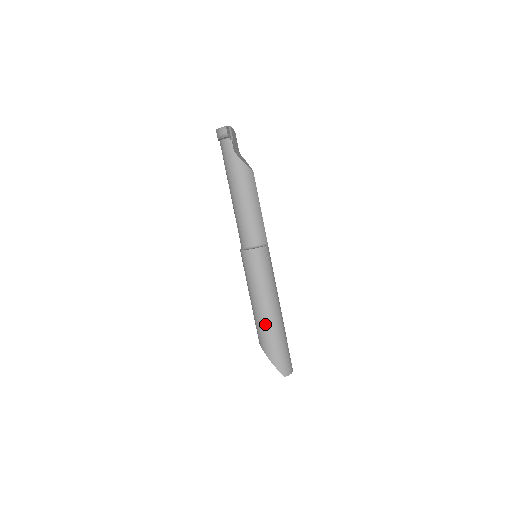
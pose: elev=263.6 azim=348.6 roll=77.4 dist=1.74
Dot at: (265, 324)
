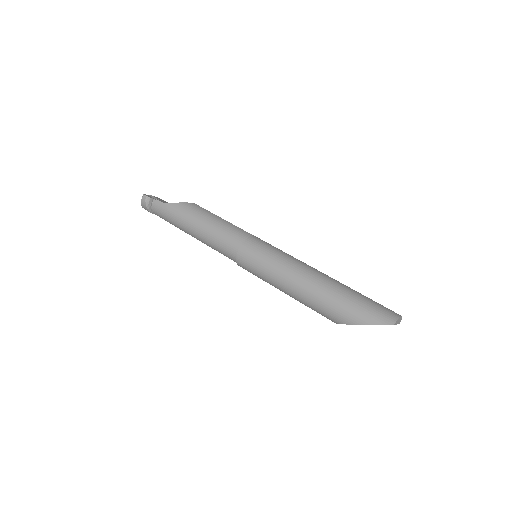
Dot at: (316, 295)
